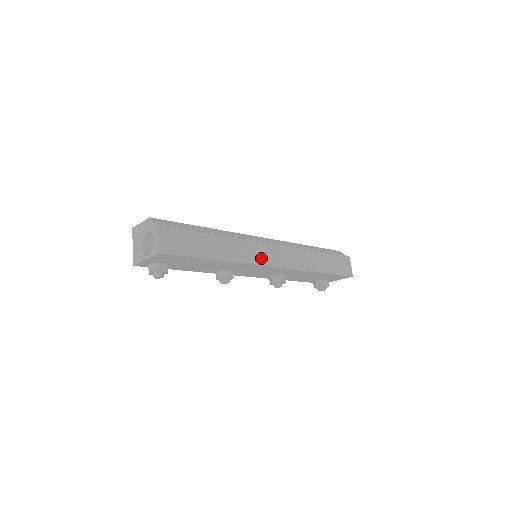
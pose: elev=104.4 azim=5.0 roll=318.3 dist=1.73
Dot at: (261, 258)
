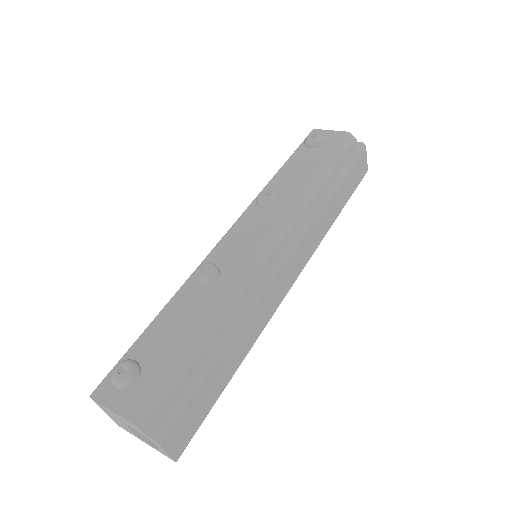
Dot at: (279, 295)
